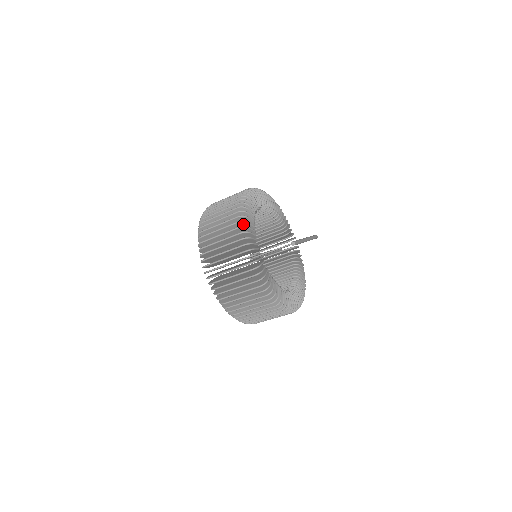
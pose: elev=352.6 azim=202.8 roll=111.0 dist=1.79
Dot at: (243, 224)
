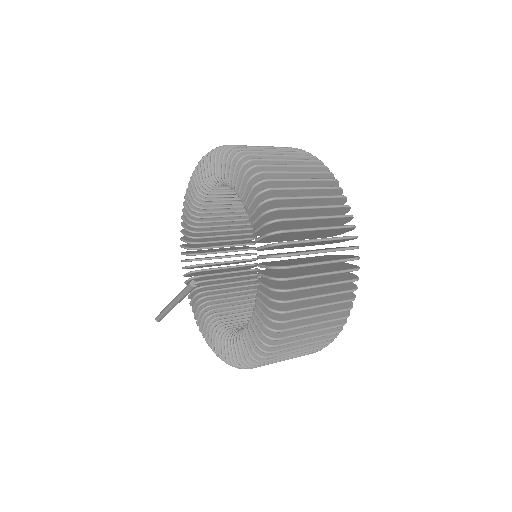
Dot at: occluded
